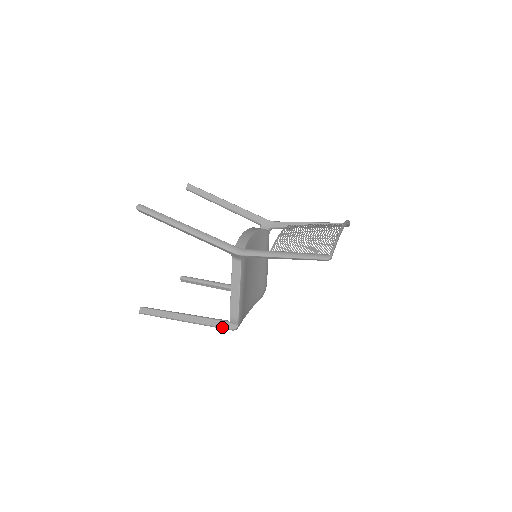
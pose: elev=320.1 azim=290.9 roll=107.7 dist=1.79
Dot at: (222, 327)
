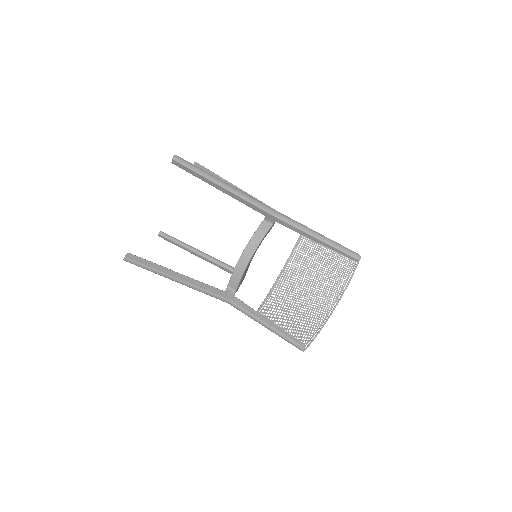
Dot at: (230, 273)
